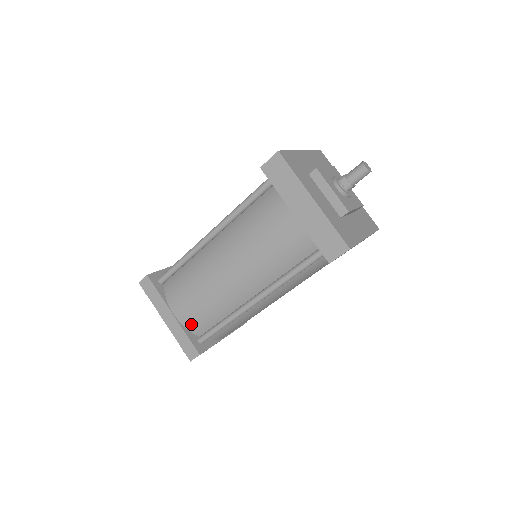
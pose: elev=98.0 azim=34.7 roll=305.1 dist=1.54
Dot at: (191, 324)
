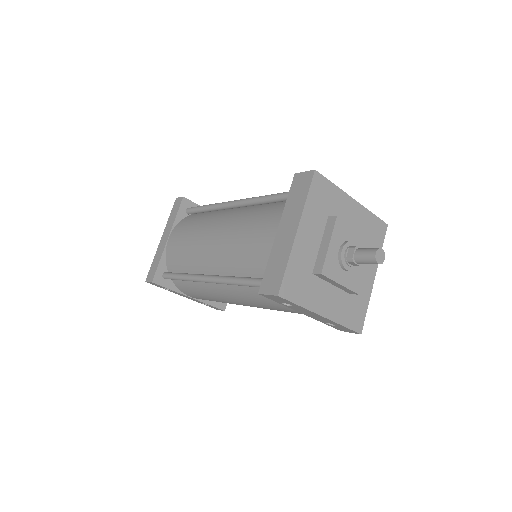
Dot at: (170, 256)
